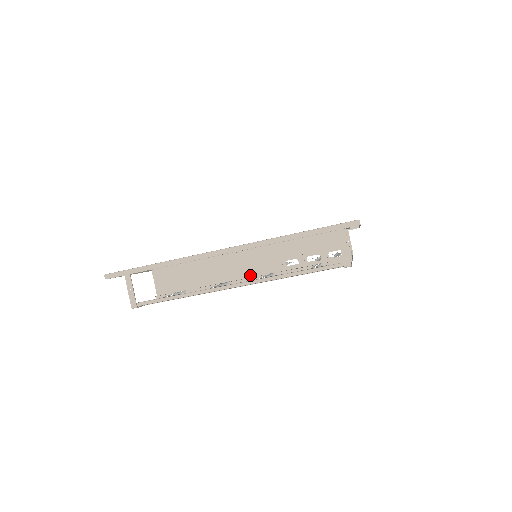
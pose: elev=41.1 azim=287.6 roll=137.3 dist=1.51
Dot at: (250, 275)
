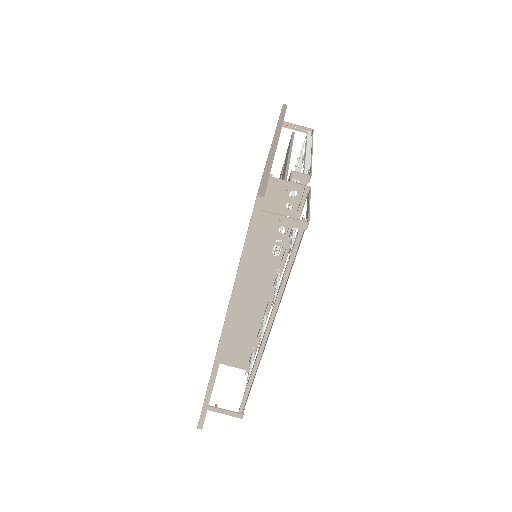
Dot at: (269, 289)
